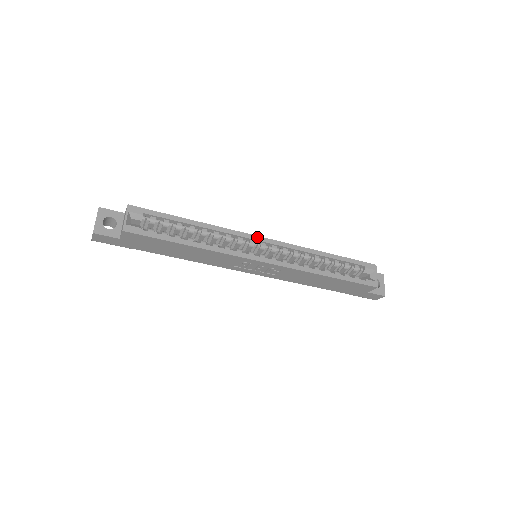
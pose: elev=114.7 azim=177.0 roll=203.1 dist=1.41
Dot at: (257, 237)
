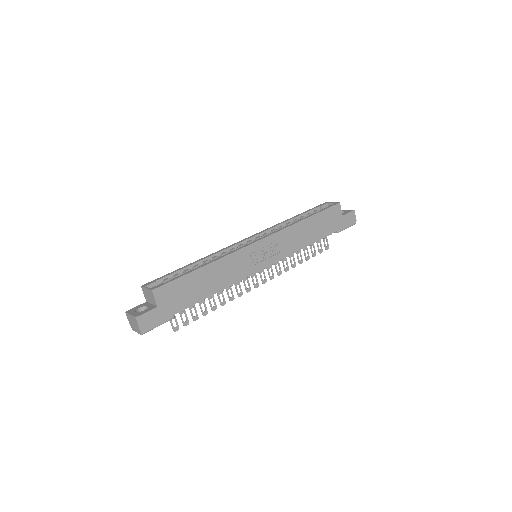
Dot at: (240, 241)
